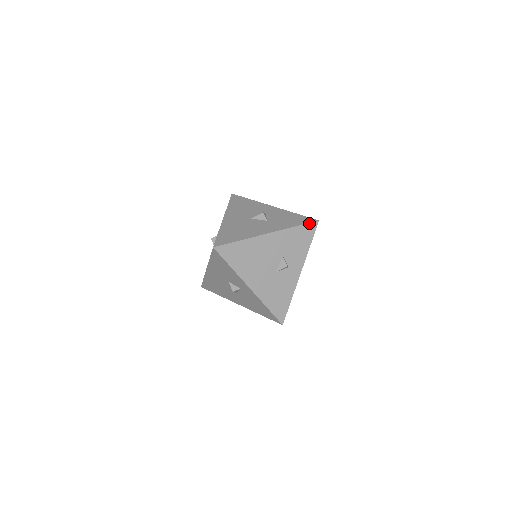
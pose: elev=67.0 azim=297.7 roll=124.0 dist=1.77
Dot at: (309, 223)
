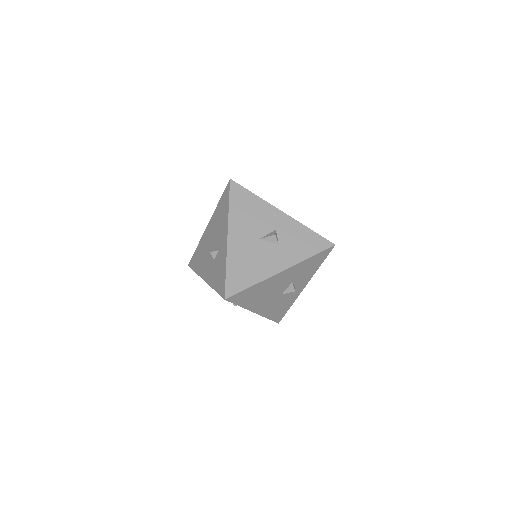
Dot at: (325, 250)
